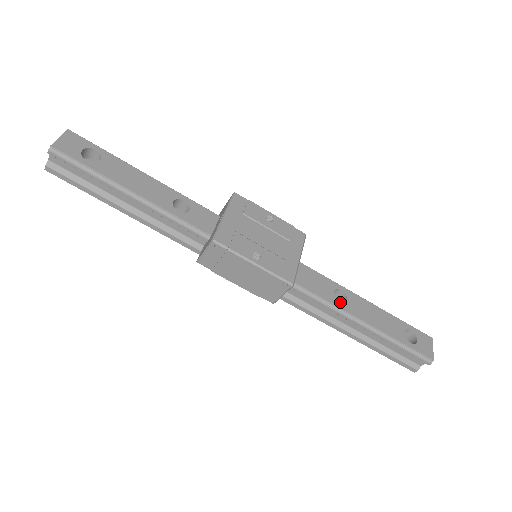
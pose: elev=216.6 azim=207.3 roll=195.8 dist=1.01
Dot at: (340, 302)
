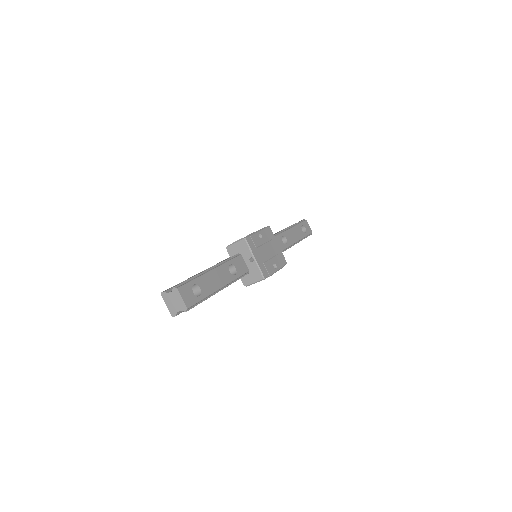
Dot at: occluded
